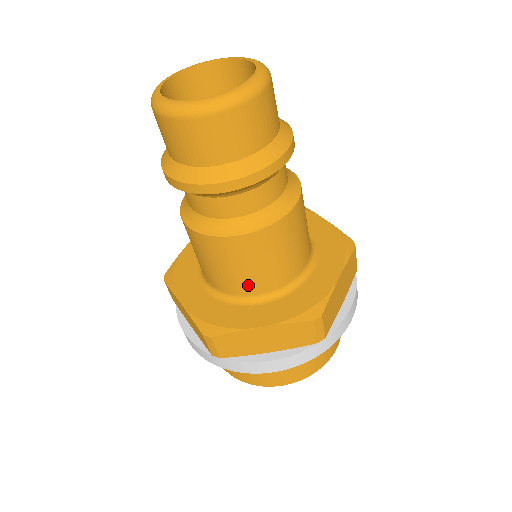
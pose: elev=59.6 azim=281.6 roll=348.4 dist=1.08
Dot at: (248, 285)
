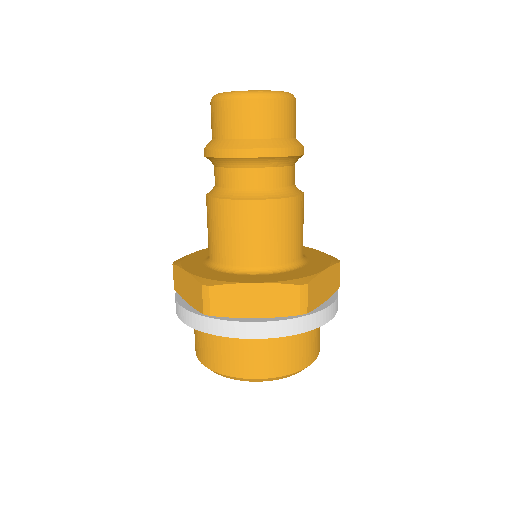
Dot at: (249, 255)
